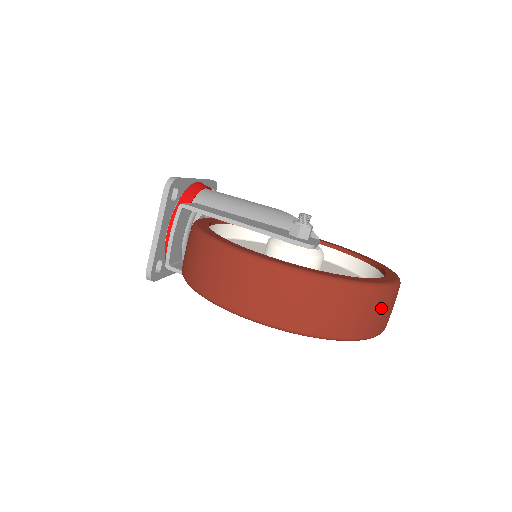
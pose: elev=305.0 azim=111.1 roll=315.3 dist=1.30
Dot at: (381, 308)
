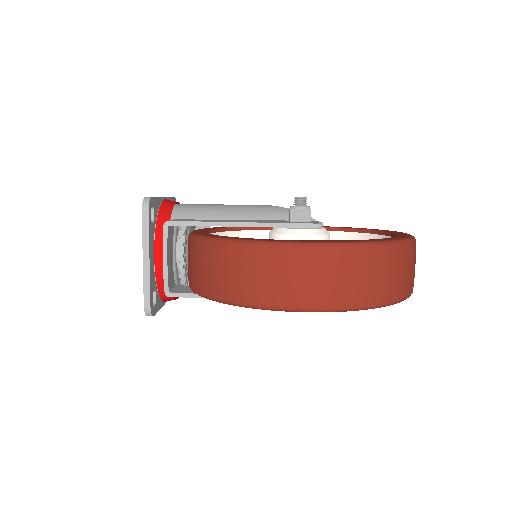
Dot at: (413, 263)
